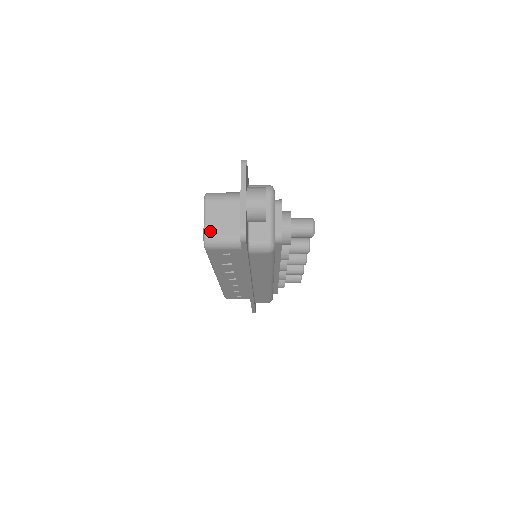
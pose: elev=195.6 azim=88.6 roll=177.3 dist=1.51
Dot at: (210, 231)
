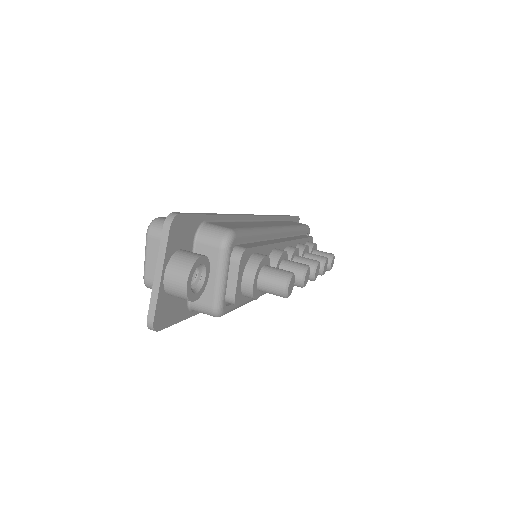
Dot at: (150, 274)
